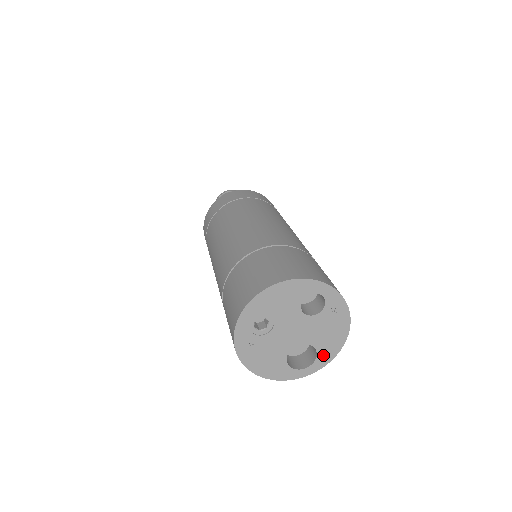
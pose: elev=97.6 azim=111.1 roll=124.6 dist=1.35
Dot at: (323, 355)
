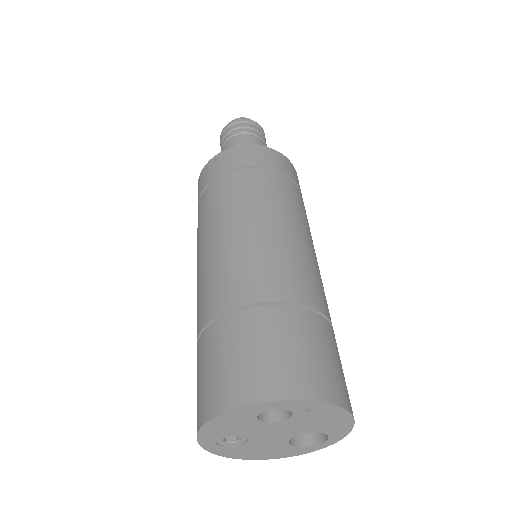
Dot at: (335, 432)
